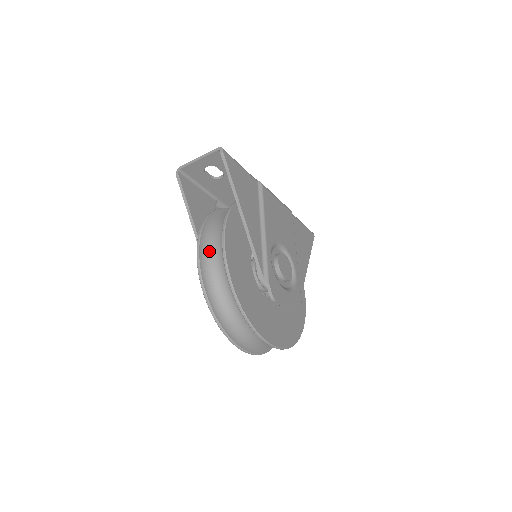
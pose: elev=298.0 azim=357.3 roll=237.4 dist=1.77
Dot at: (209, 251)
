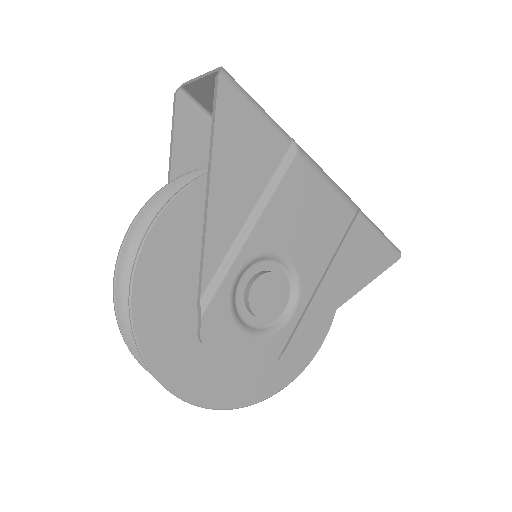
Dot at: occluded
